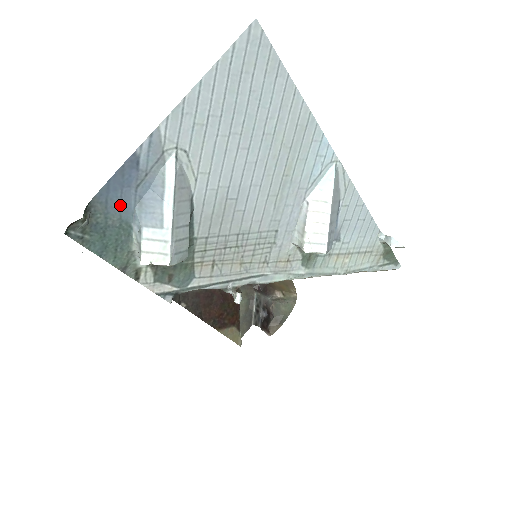
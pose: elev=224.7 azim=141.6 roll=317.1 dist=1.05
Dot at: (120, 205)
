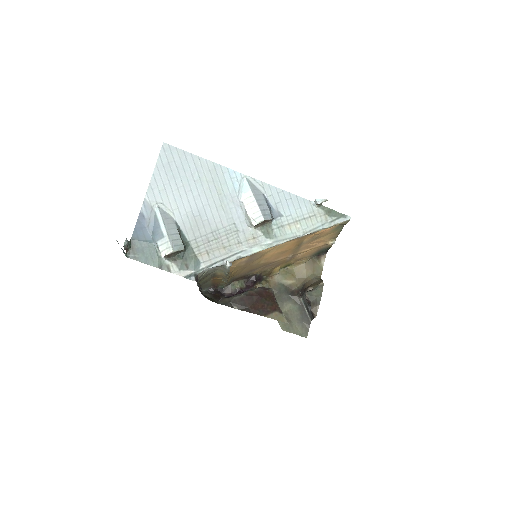
Dot at: (144, 237)
